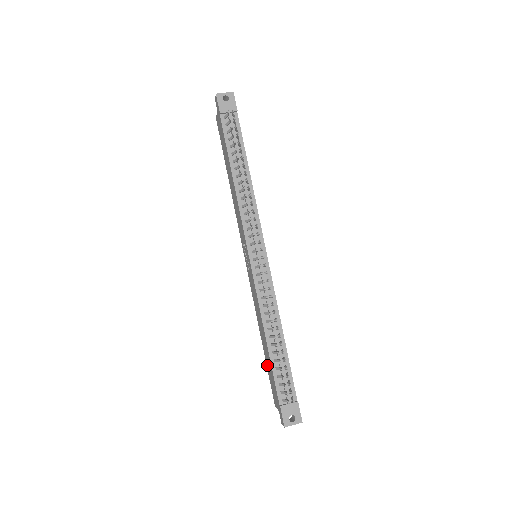
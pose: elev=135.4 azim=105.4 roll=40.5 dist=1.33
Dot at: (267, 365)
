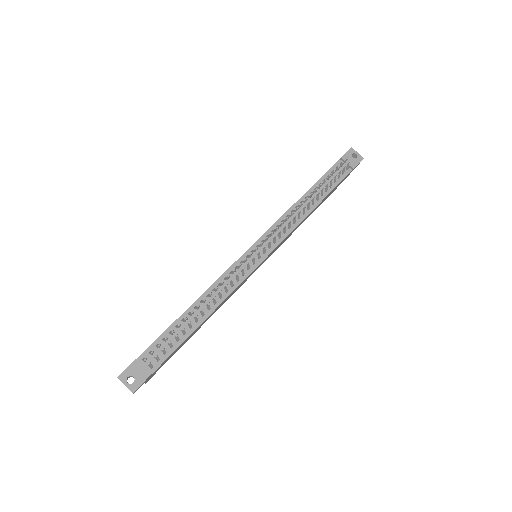
Dot at: occluded
